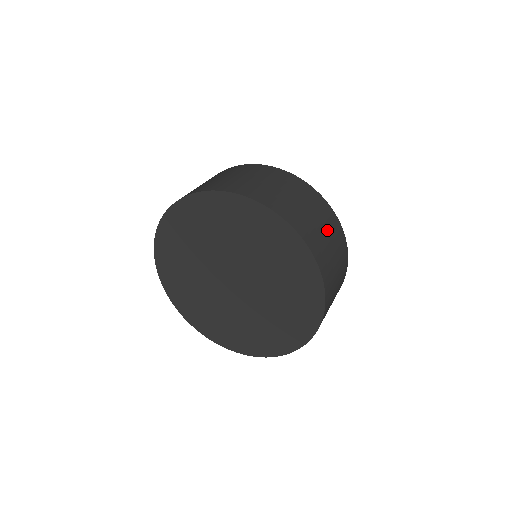
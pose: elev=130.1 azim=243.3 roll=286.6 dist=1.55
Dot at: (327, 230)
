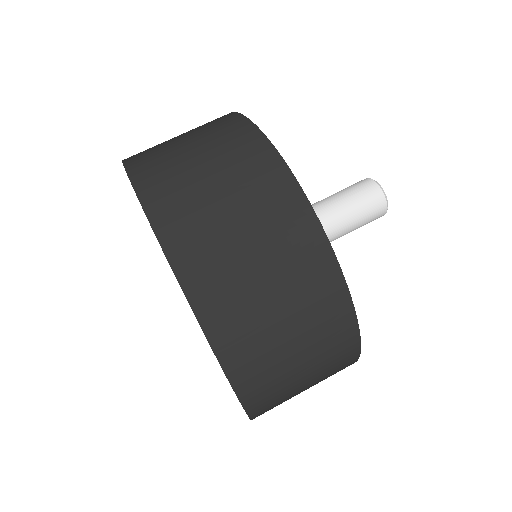
Dot at: (289, 302)
